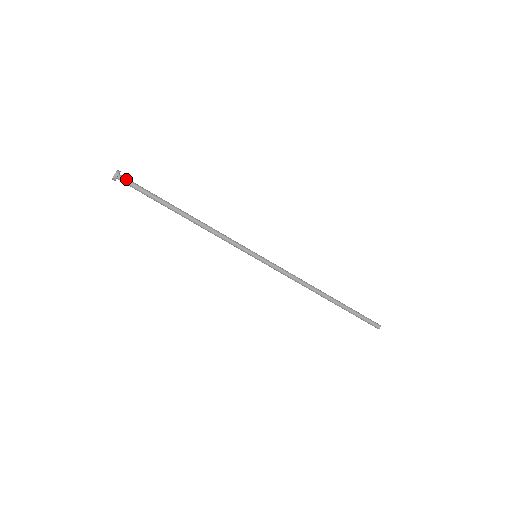
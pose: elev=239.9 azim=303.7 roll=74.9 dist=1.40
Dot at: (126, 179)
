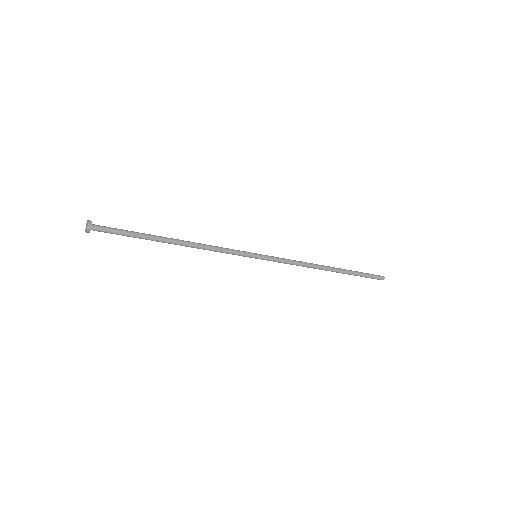
Dot at: (101, 228)
